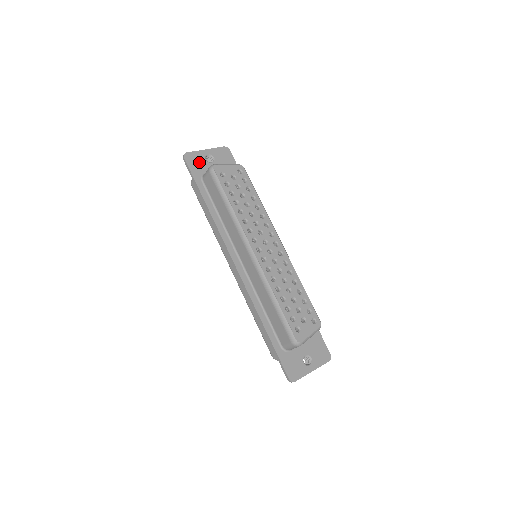
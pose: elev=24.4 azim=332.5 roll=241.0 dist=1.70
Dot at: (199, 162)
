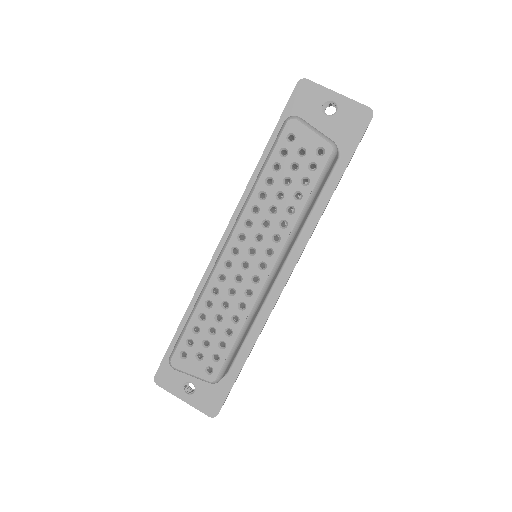
Dot at: (310, 102)
